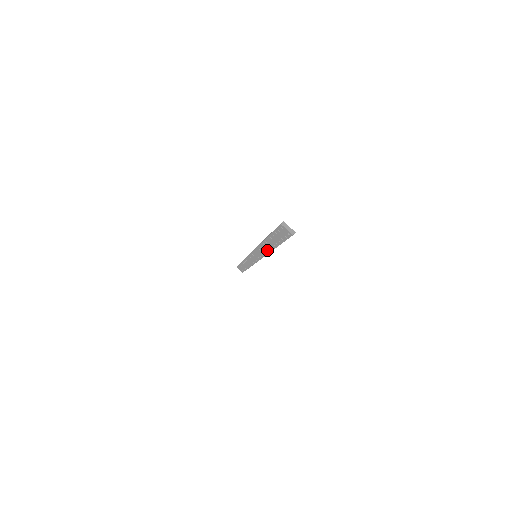
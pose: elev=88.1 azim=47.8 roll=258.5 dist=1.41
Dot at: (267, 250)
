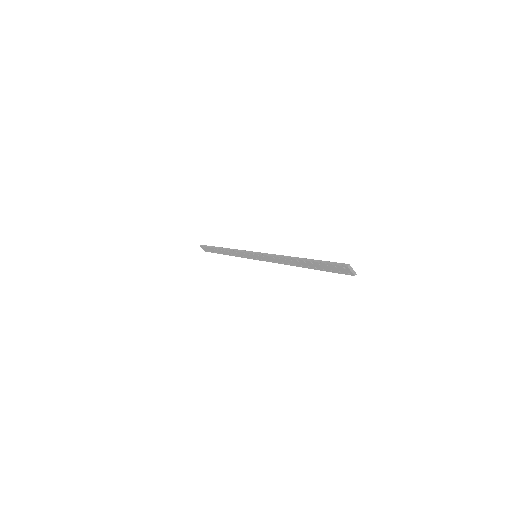
Dot at: (288, 263)
